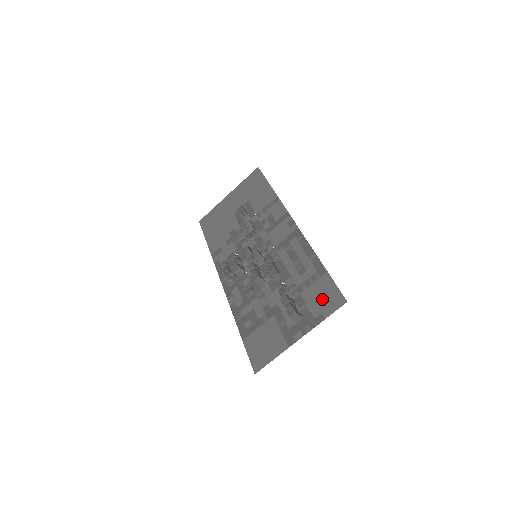
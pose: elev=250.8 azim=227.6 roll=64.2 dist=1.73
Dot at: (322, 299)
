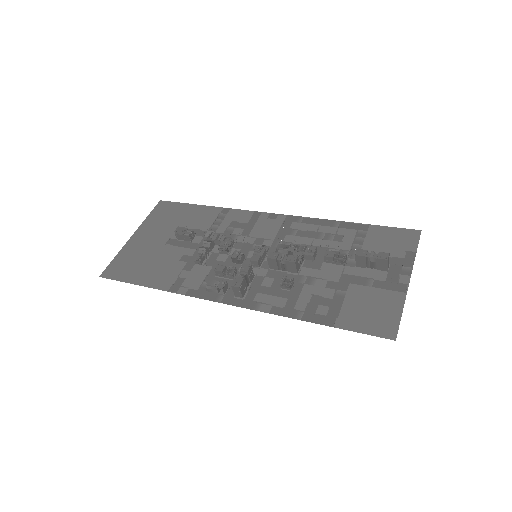
Dot at: (392, 242)
